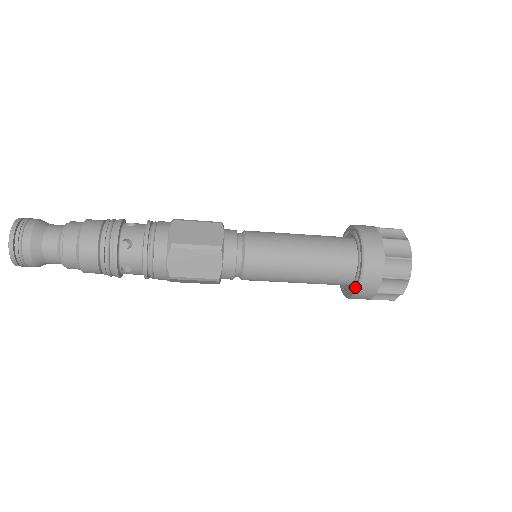
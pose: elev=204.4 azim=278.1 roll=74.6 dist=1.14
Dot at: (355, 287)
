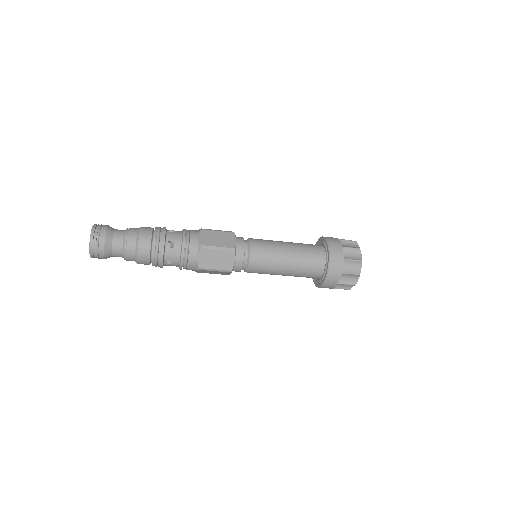
Dot at: (323, 279)
